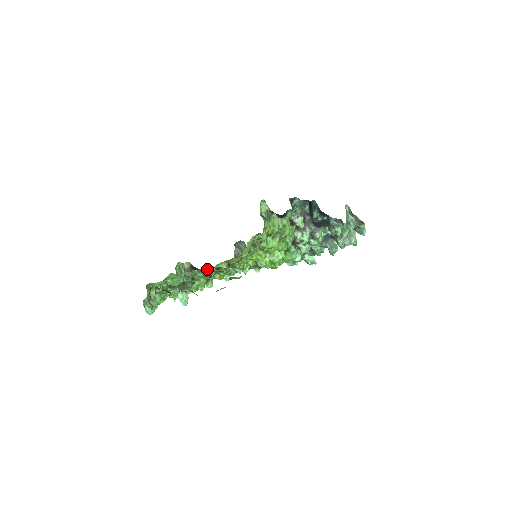
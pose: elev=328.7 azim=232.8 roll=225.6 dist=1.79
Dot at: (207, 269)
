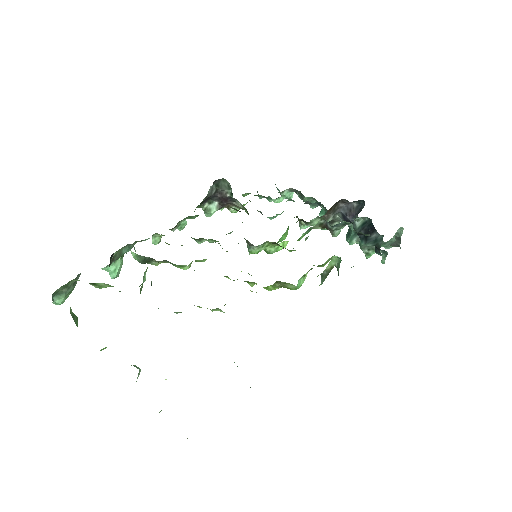
Dot at: occluded
